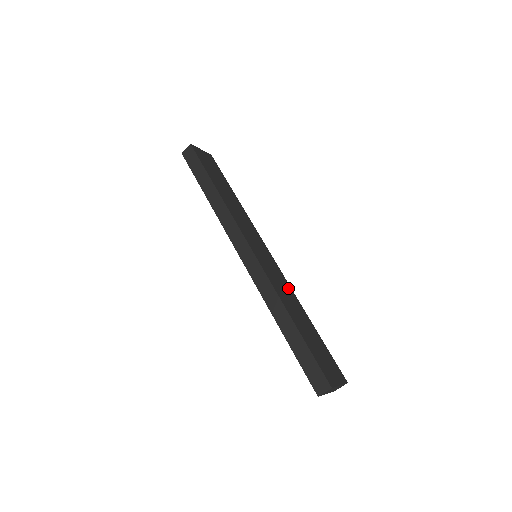
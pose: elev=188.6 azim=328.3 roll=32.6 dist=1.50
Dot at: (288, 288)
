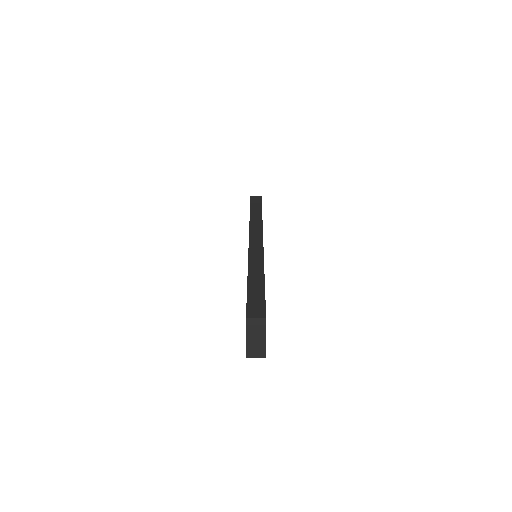
Dot at: occluded
